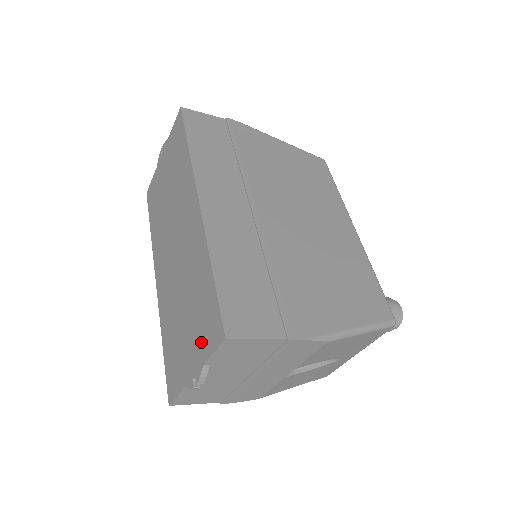
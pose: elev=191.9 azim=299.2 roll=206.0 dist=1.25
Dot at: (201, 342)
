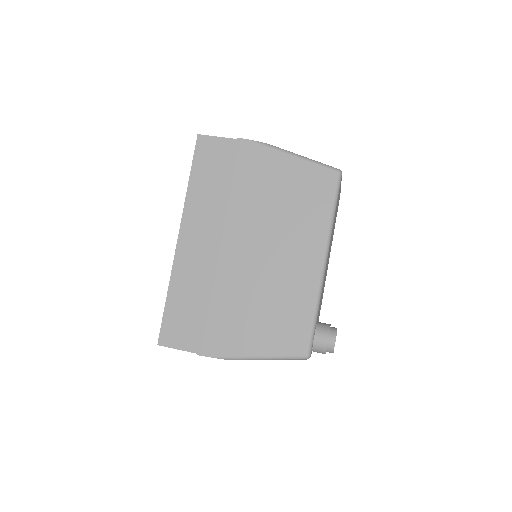
Dot at: occluded
